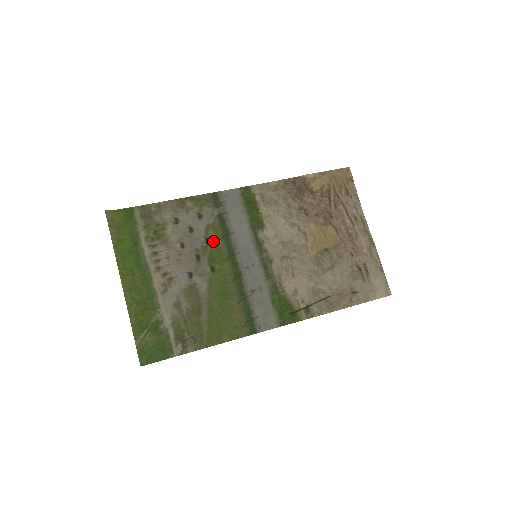
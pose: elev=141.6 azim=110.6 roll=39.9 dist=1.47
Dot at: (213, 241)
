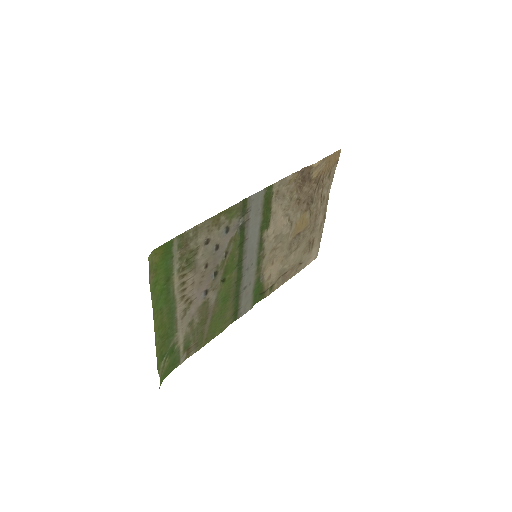
Dot at: (231, 253)
